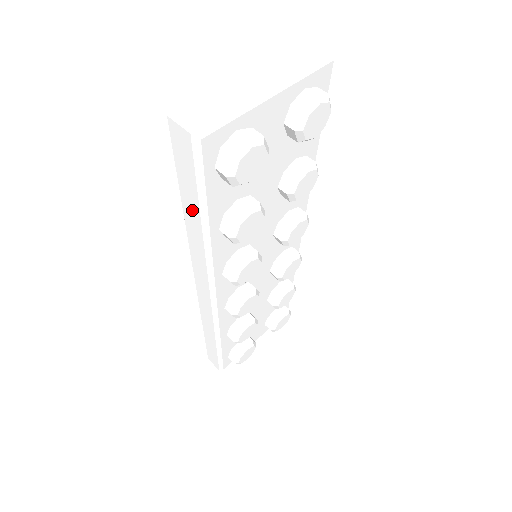
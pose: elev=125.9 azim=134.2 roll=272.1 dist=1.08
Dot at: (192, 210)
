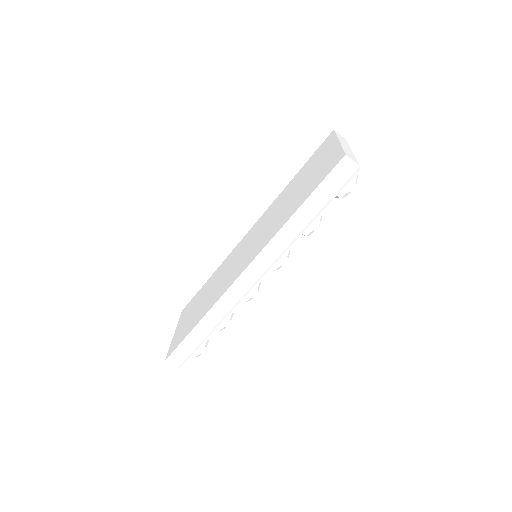
Dot at: (310, 211)
